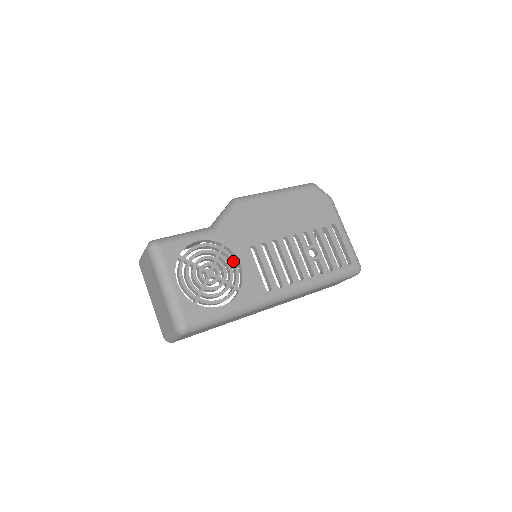
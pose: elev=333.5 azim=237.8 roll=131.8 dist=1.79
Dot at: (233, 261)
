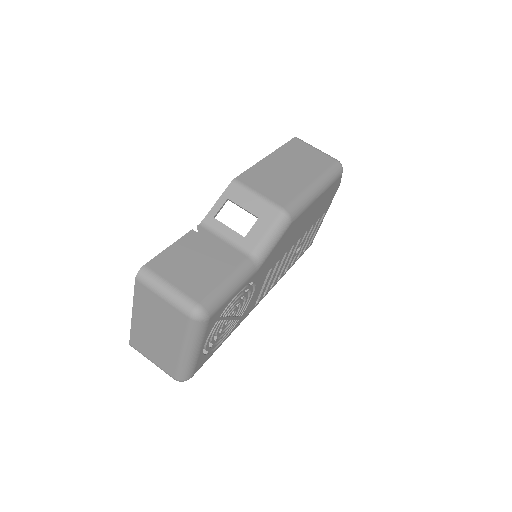
Dot at: (251, 294)
